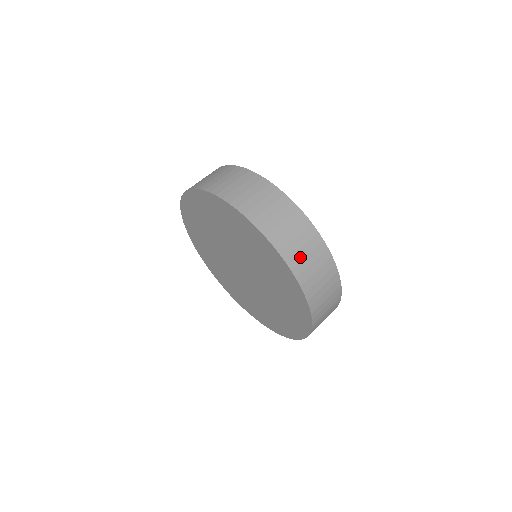
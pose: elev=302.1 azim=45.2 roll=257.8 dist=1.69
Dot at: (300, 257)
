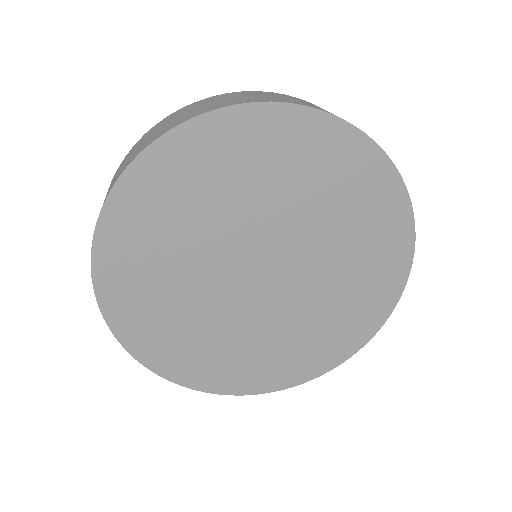
Dot at: occluded
